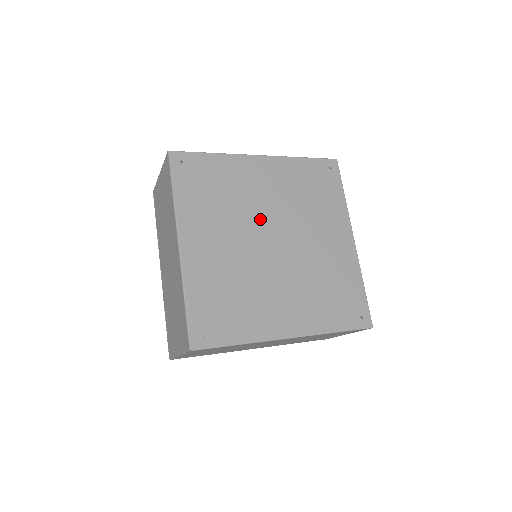
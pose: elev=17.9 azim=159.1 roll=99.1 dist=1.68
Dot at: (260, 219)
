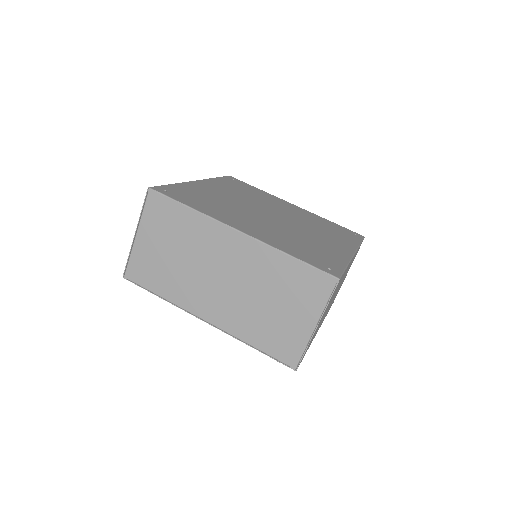
Dot at: (270, 208)
